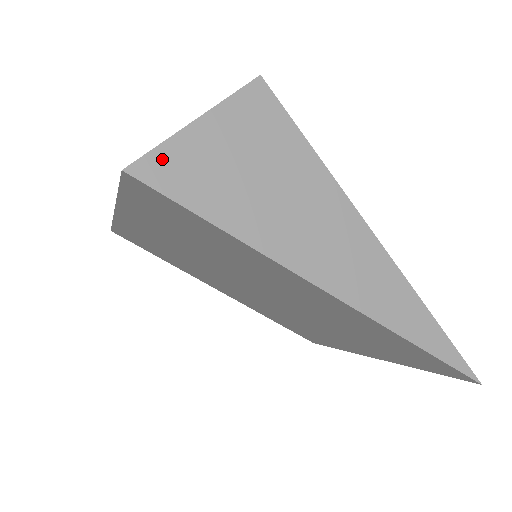
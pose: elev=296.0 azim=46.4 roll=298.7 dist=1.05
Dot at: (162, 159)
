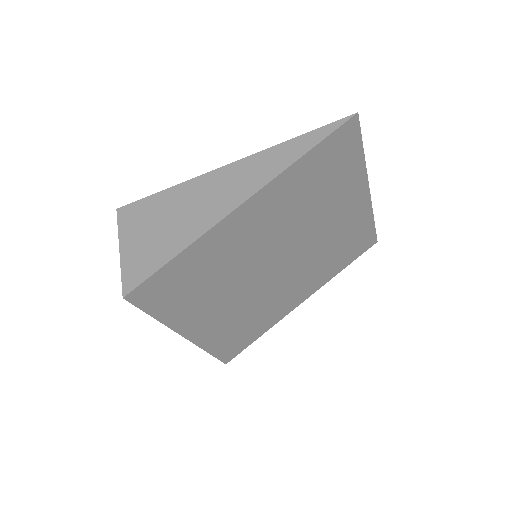
Dot at: (128, 275)
